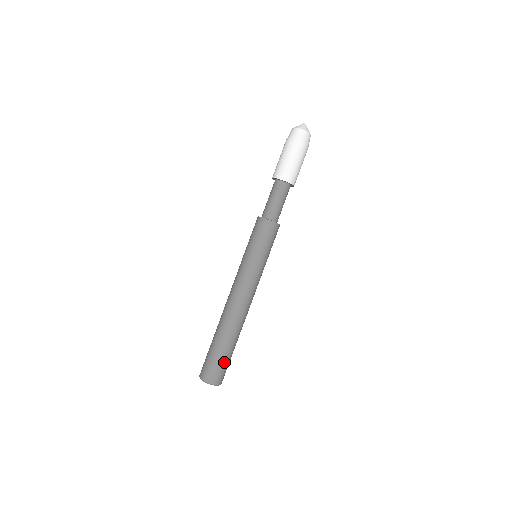
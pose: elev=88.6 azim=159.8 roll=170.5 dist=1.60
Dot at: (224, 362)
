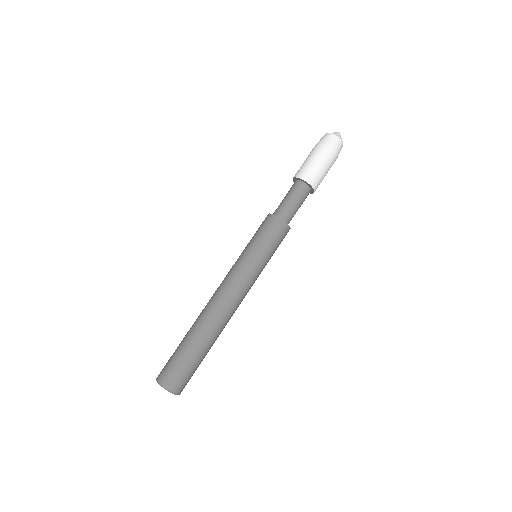
Dot at: (183, 362)
